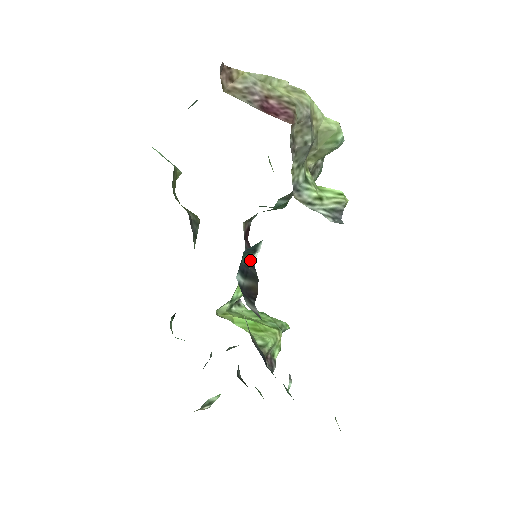
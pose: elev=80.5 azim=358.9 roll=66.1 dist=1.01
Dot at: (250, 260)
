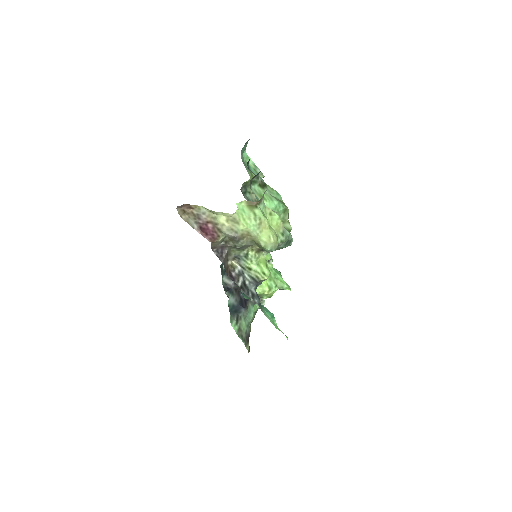
Dot at: occluded
